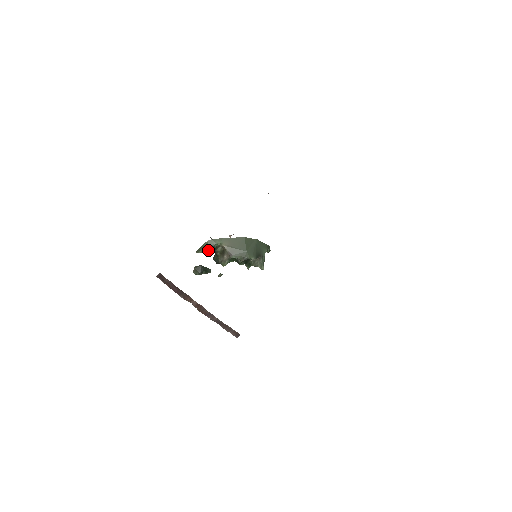
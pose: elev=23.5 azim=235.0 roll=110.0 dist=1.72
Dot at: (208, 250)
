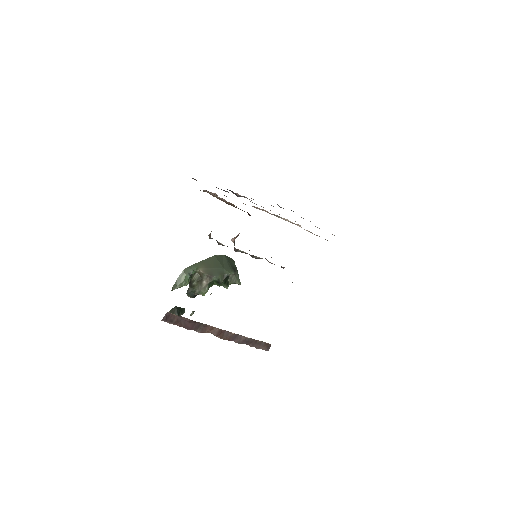
Dot at: (187, 281)
